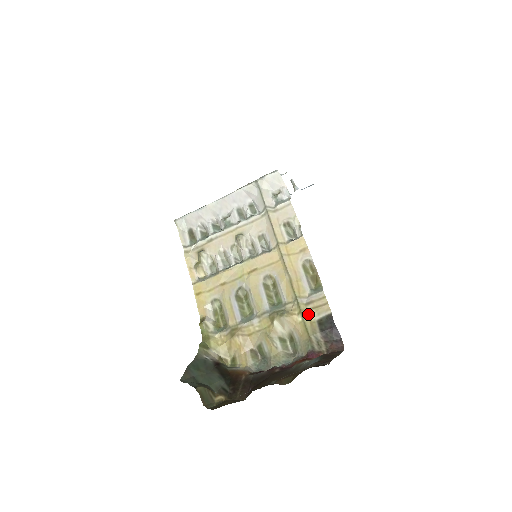
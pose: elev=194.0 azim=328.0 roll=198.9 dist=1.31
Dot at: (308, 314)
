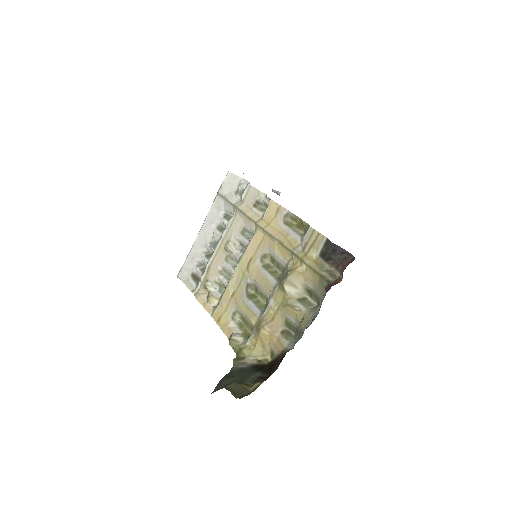
Dot at: (308, 257)
